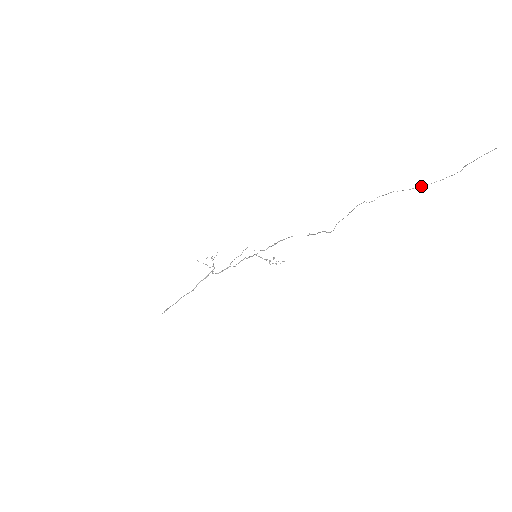
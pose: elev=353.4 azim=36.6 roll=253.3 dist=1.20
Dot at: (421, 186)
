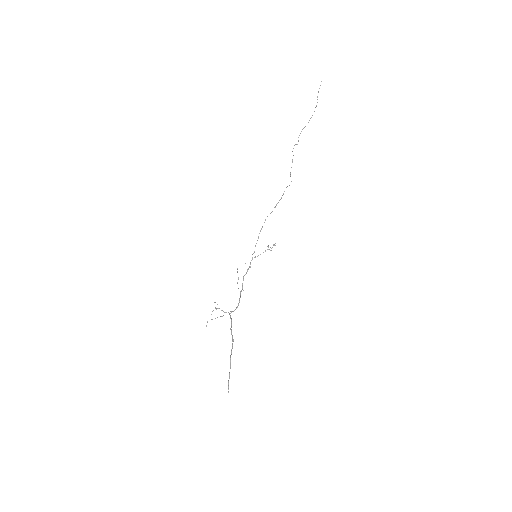
Dot at: occluded
